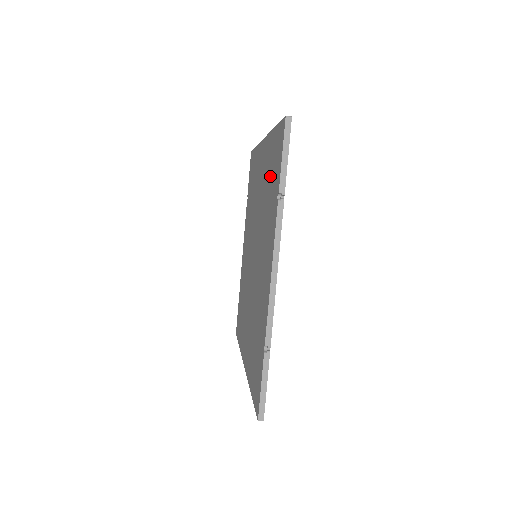
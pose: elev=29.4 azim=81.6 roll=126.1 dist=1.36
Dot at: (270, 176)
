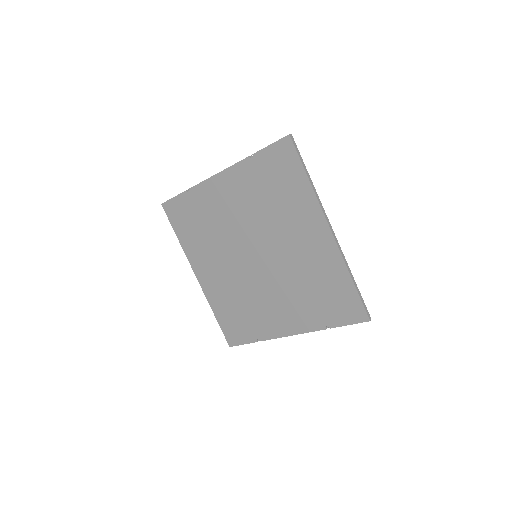
Dot at: (325, 291)
